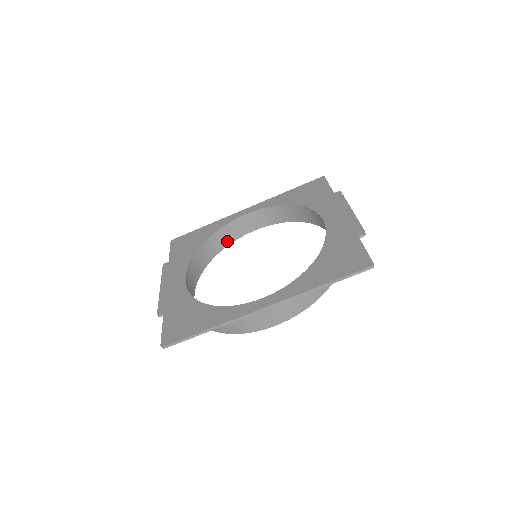
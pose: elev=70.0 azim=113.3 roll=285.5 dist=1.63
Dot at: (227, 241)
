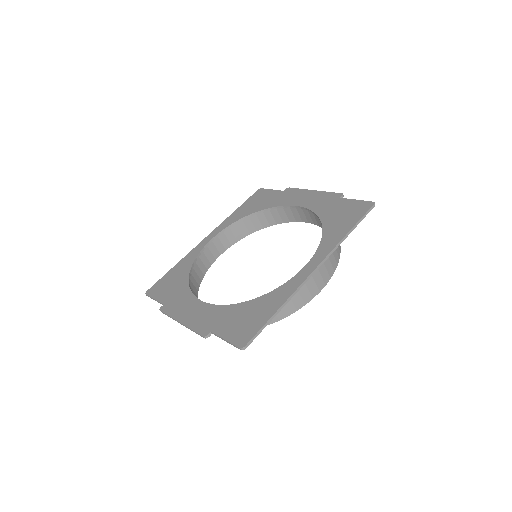
Dot at: (202, 272)
